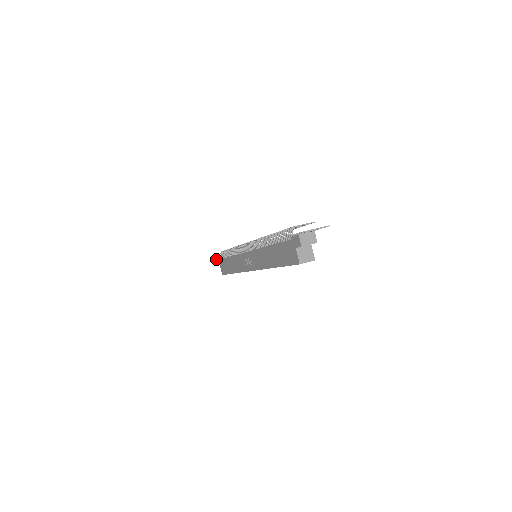
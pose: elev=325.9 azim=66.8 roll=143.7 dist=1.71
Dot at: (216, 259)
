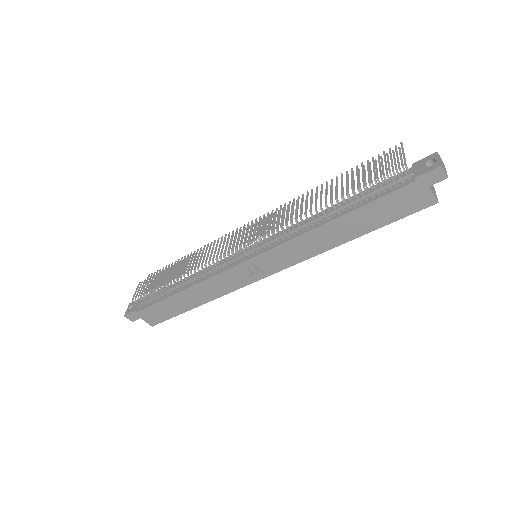
Dot at: (124, 316)
